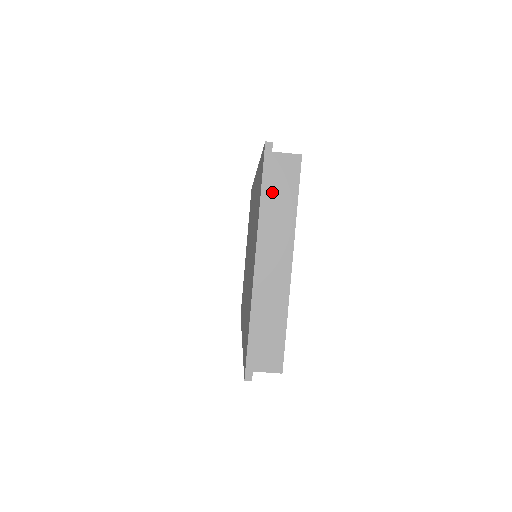
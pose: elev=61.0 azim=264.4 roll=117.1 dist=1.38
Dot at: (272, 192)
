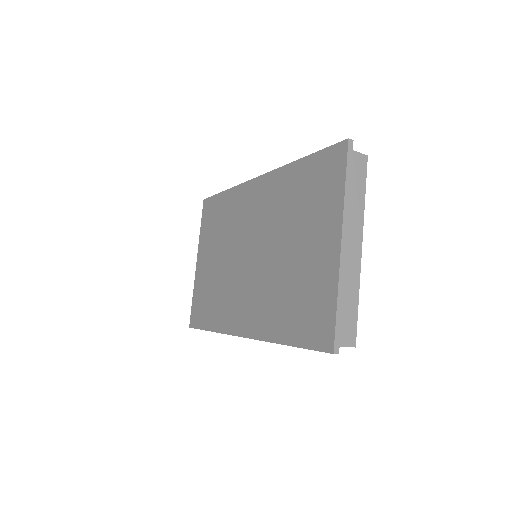
Dot at: occluded
